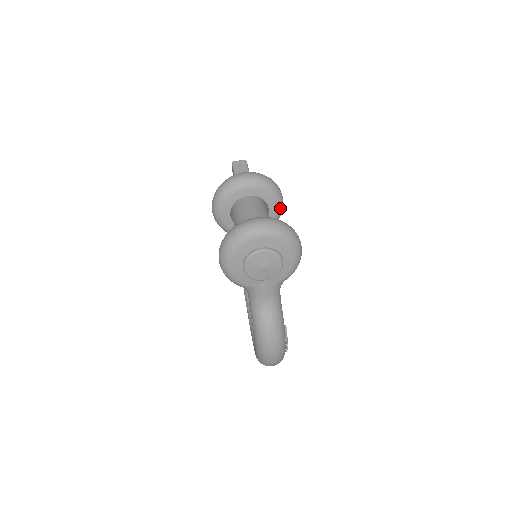
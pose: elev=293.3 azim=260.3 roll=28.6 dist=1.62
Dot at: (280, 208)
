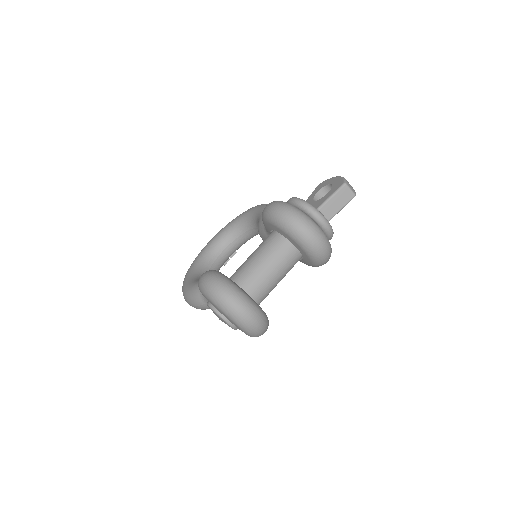
Dot at: occluded
